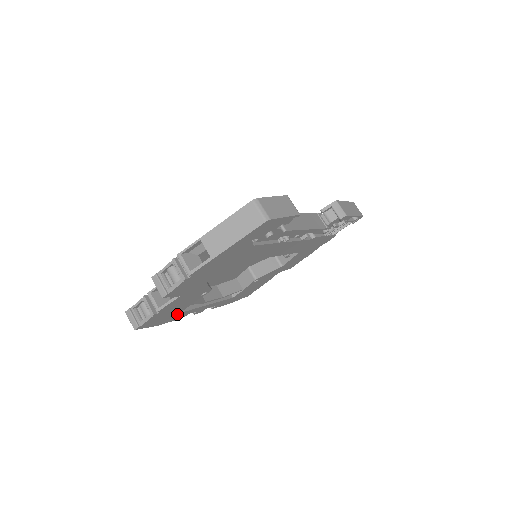
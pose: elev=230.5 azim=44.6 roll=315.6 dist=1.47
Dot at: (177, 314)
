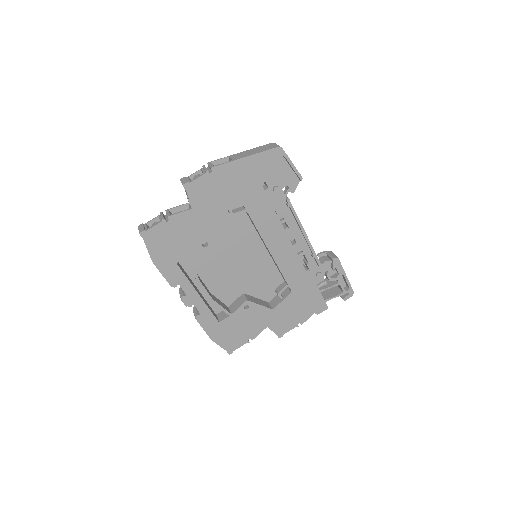
Dot at: (173, 263)
